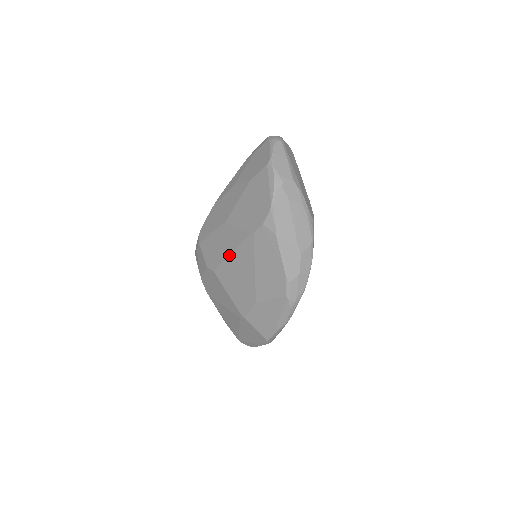
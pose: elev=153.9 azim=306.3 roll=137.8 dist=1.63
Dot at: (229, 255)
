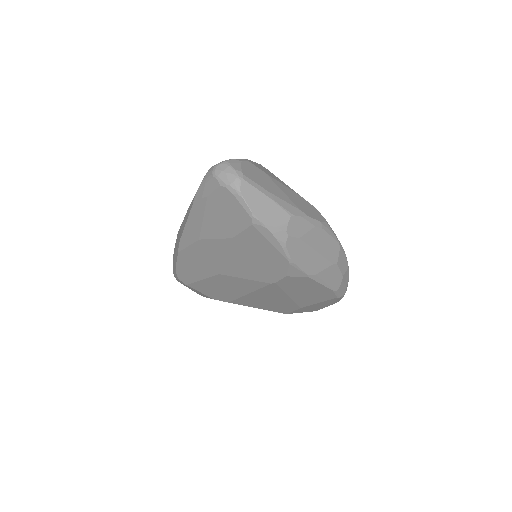
Dot at: (246, 295)
